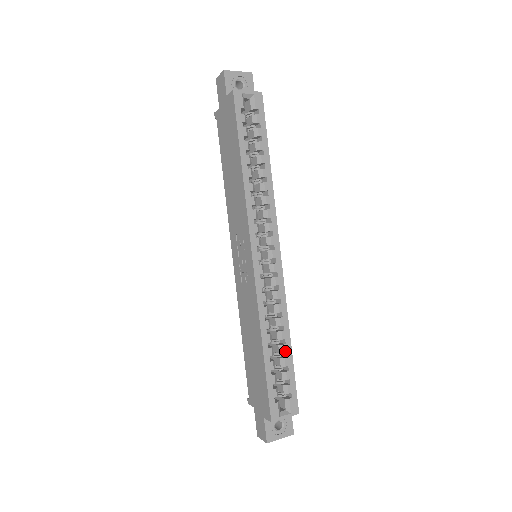
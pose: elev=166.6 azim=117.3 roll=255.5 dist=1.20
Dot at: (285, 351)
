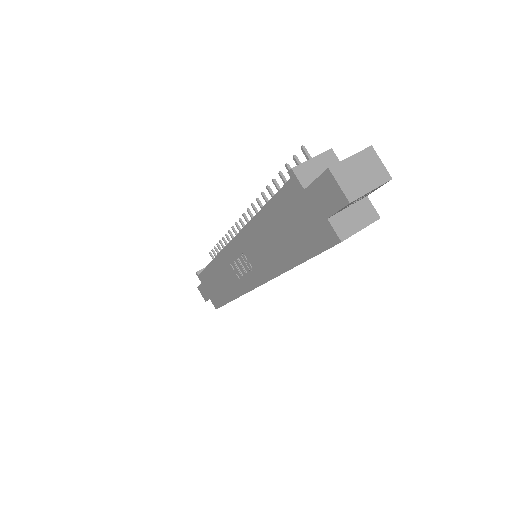
Dot at: occluded
